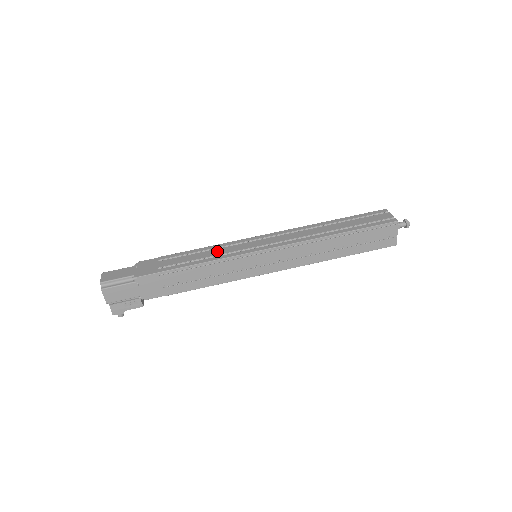
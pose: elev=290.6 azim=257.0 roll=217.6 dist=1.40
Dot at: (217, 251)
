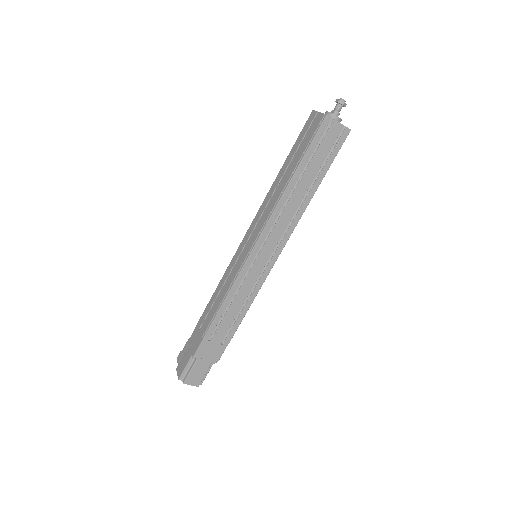
Dot at: (242, 295)
